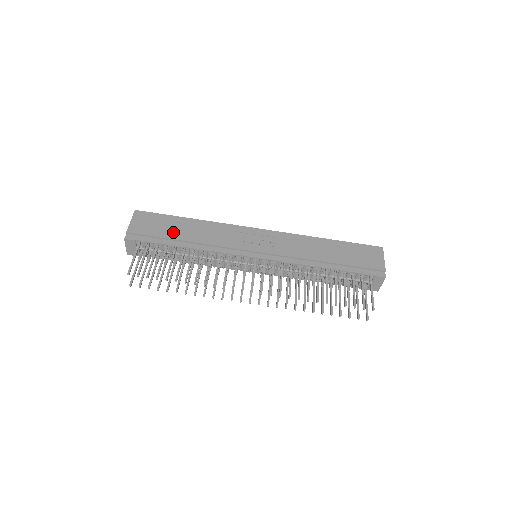
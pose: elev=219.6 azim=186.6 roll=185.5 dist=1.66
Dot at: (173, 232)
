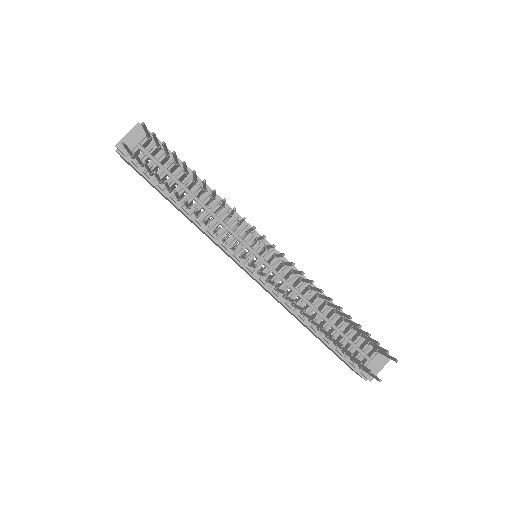
Dot at: occluded
